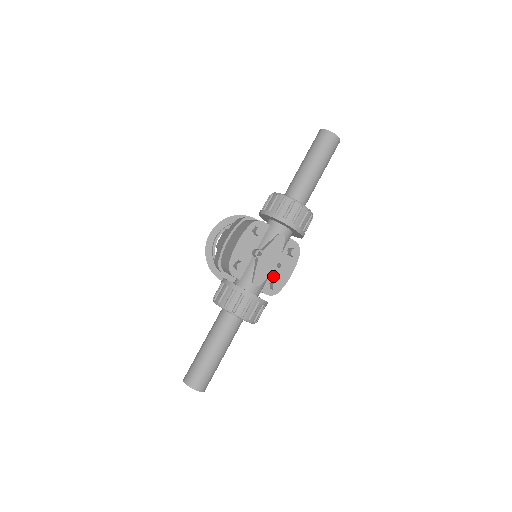
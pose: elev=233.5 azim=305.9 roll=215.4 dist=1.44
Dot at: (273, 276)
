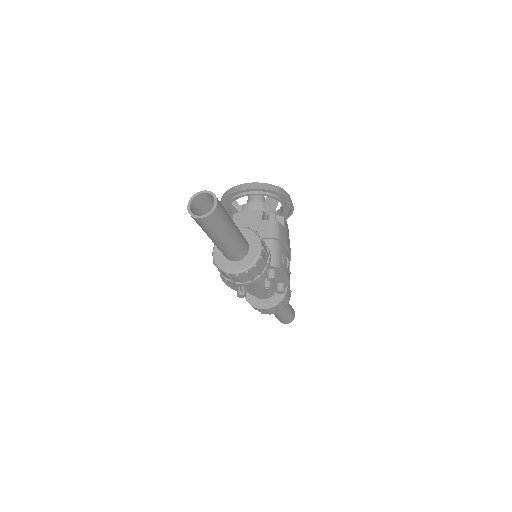
Dot at: (274, 282)
